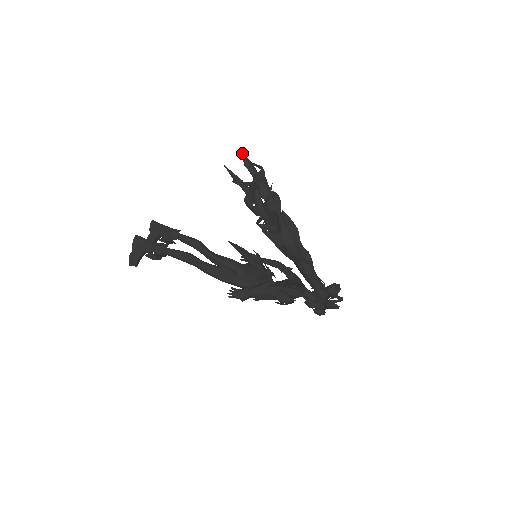
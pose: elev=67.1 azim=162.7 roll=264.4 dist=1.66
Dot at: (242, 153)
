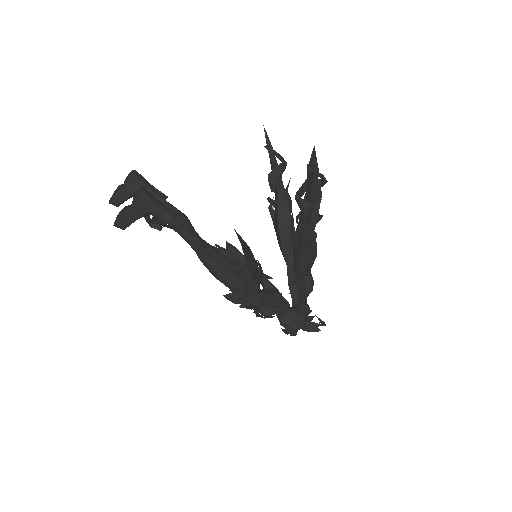
Dot at: (266, 132)
